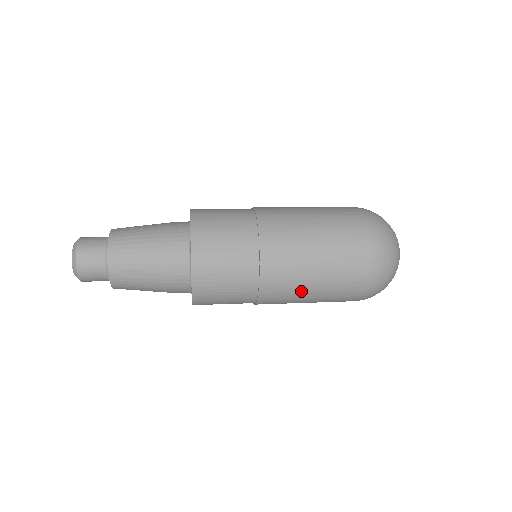
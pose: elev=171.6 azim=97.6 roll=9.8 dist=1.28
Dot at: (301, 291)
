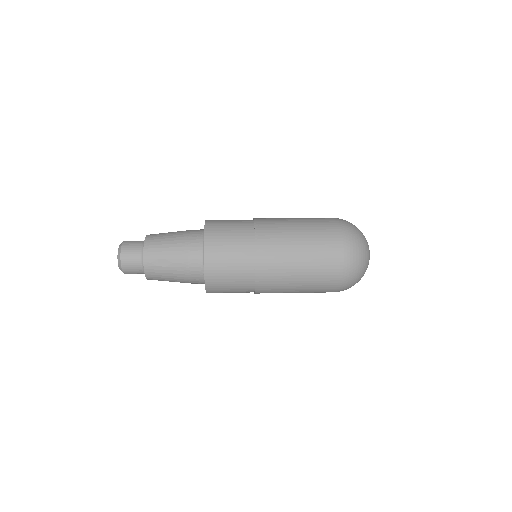
Dot at: (289, 276)
